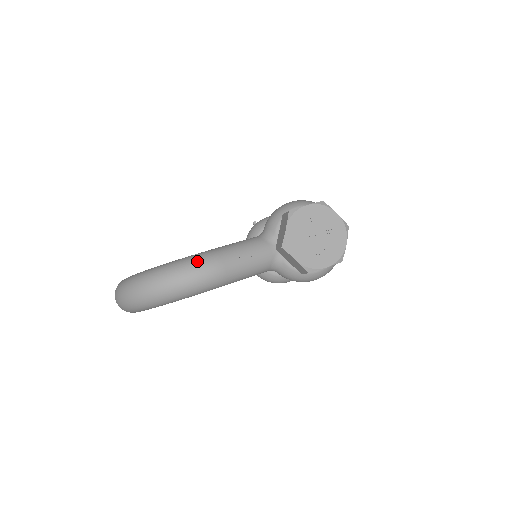
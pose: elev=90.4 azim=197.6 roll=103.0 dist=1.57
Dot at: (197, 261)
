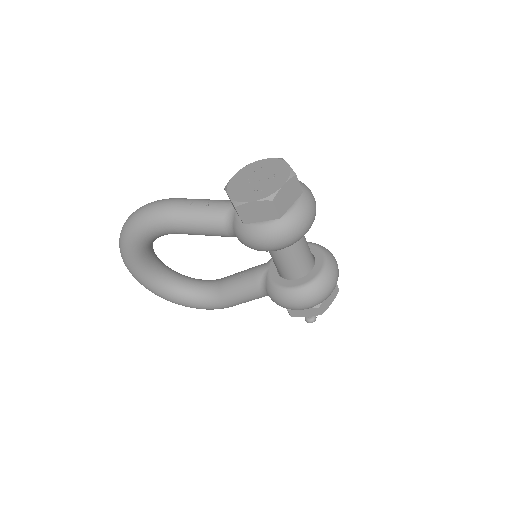
Dot at: occluded
